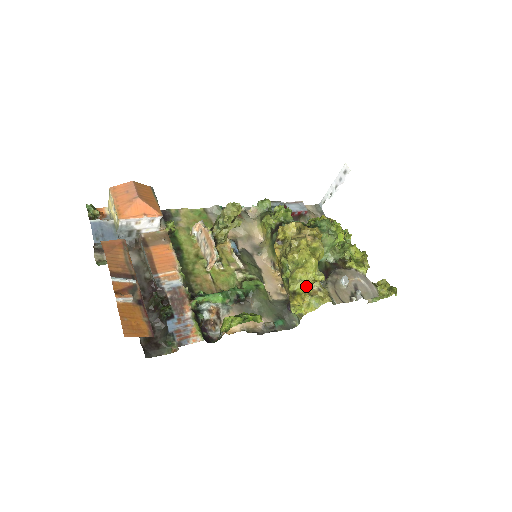
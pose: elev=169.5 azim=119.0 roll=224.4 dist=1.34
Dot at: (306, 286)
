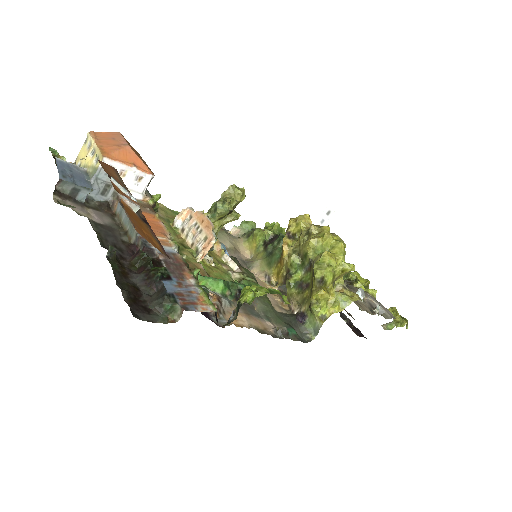
Dot at: (334, 275)
